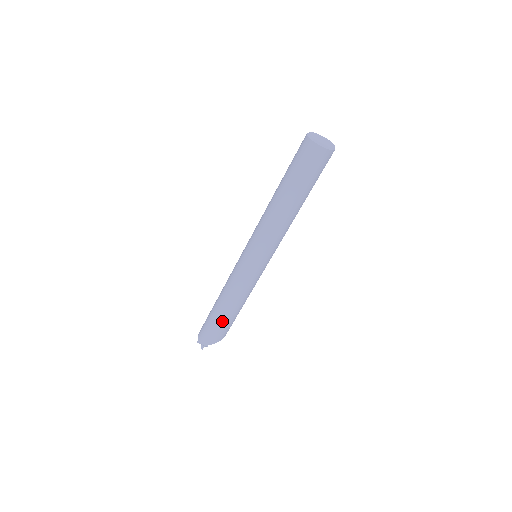
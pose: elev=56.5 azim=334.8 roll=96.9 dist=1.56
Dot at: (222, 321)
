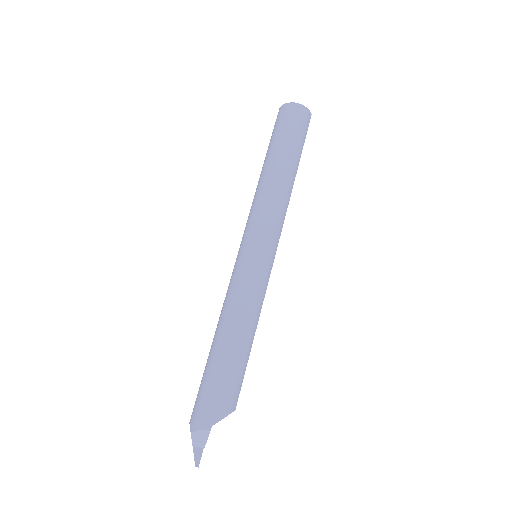
Dot at: (228, 365)
